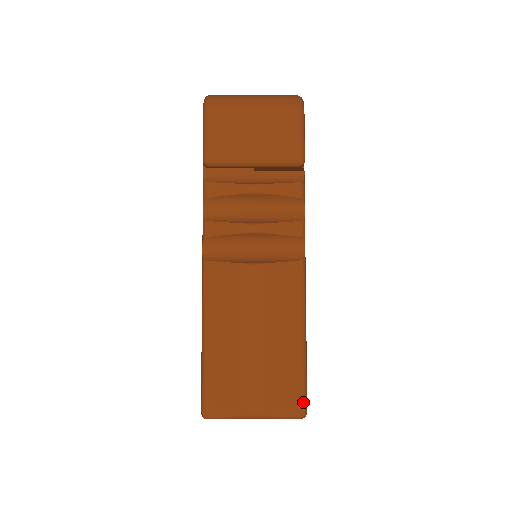
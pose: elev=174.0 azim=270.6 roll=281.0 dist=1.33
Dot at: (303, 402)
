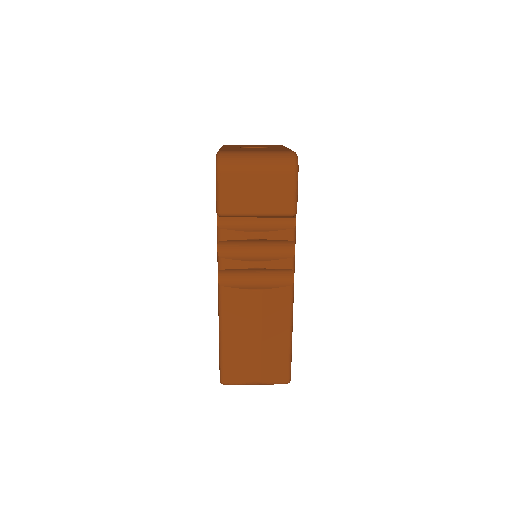
Dot at: (288, 375)
